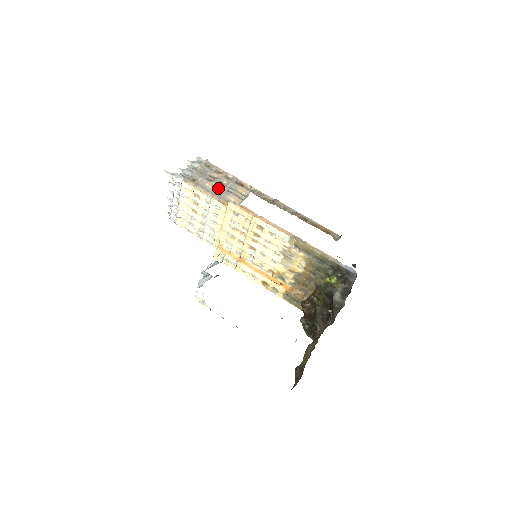
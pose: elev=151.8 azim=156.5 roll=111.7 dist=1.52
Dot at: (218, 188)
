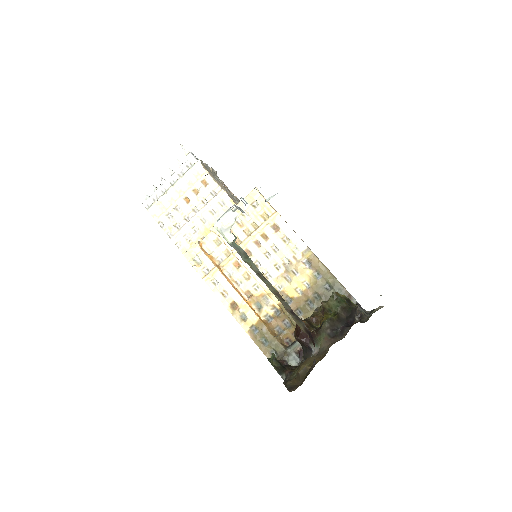
Dot at: (226, 190)
